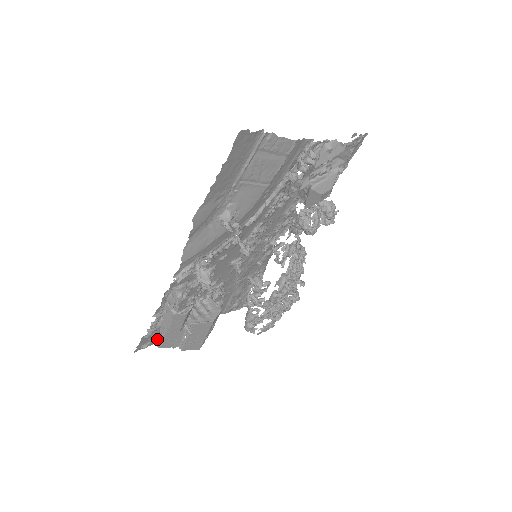
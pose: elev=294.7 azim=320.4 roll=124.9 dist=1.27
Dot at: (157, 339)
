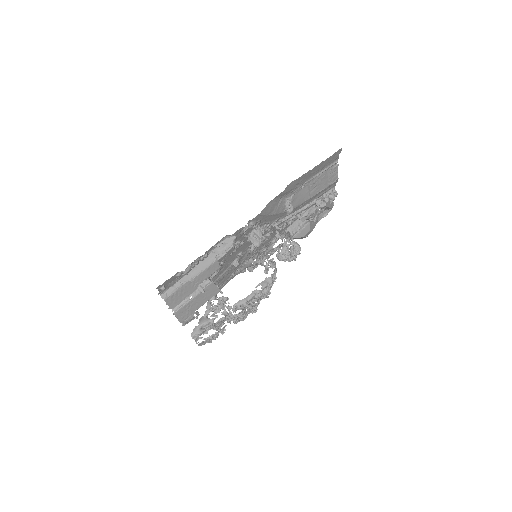
Dot at: (167, 290)
